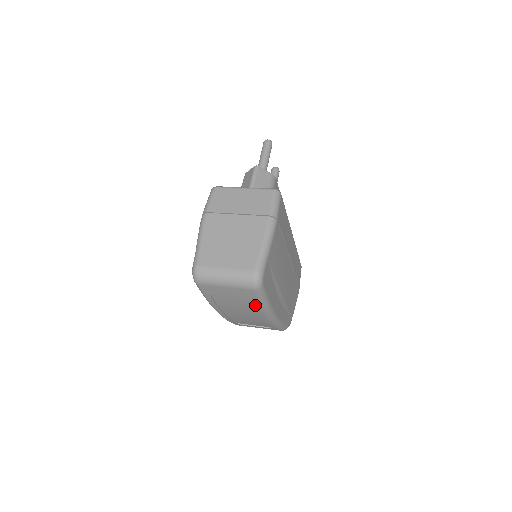
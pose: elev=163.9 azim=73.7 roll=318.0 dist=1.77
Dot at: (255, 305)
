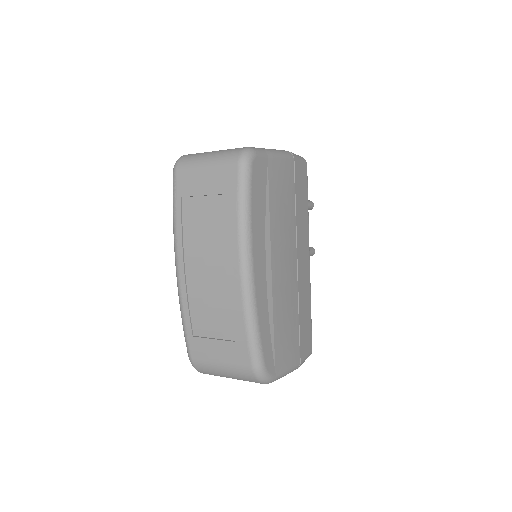
Dot at: (230, 217)
